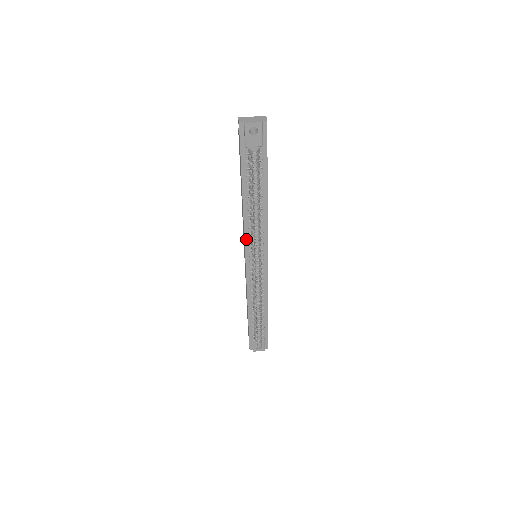
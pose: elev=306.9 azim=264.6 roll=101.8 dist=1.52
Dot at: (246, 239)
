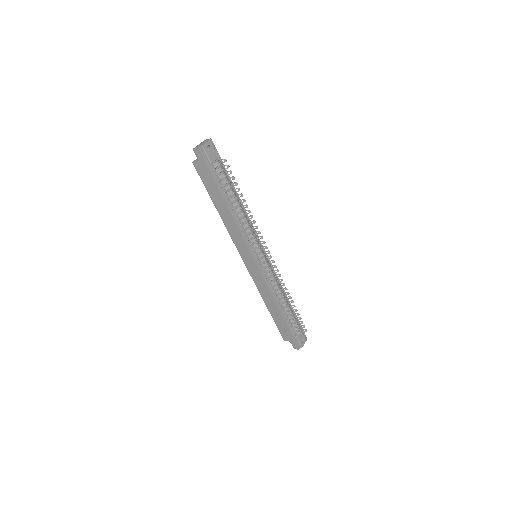
Dot at: (246, 241)
